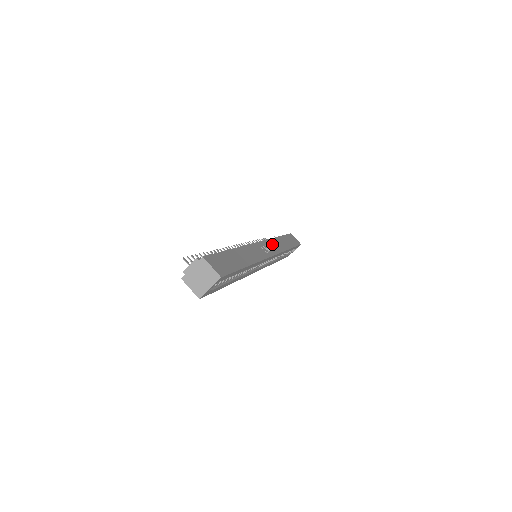
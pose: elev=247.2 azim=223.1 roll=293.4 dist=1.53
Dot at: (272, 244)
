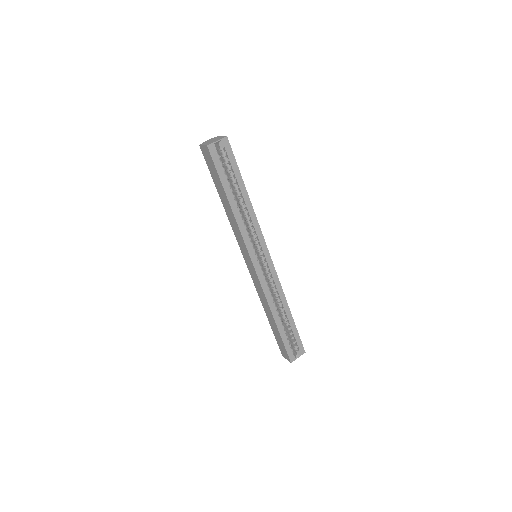
Dot at: occluded
